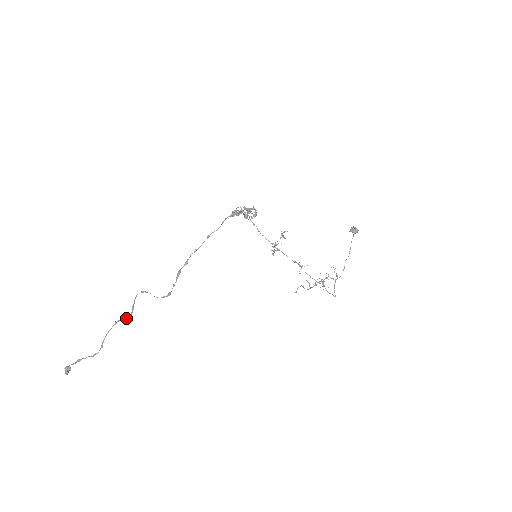
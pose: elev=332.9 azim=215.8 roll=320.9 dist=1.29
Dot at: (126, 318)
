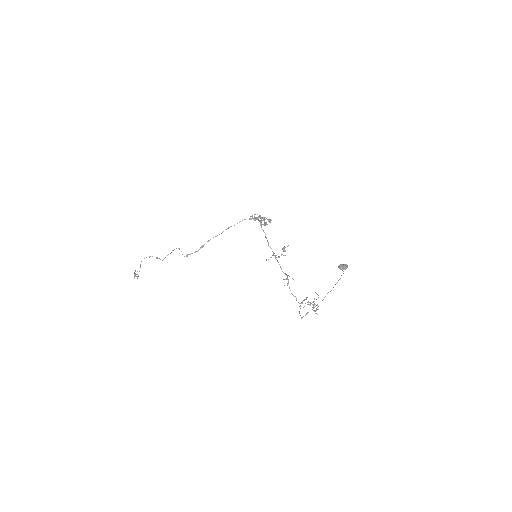
Dot at: (159, 258)
